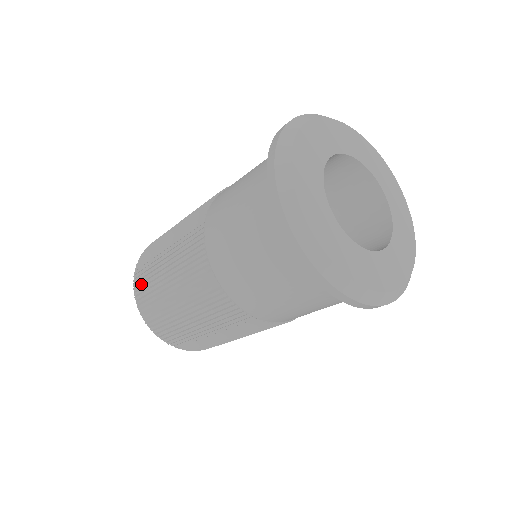
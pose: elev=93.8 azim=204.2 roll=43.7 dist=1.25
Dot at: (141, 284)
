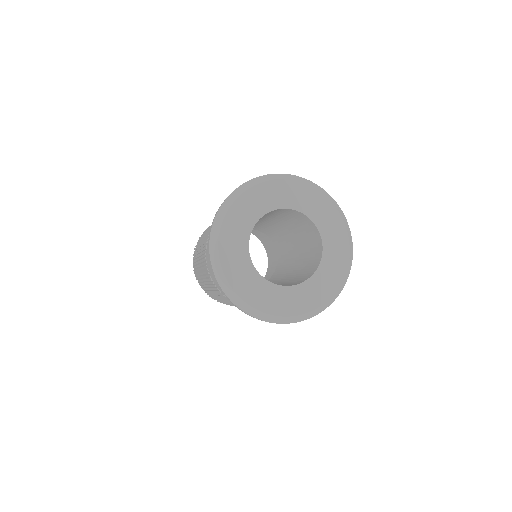
Dot at: occluded
